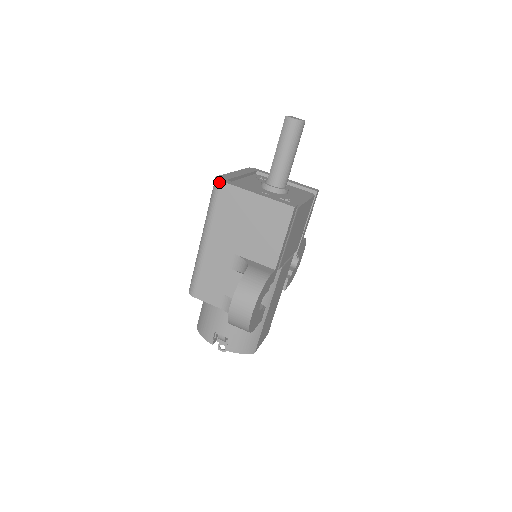
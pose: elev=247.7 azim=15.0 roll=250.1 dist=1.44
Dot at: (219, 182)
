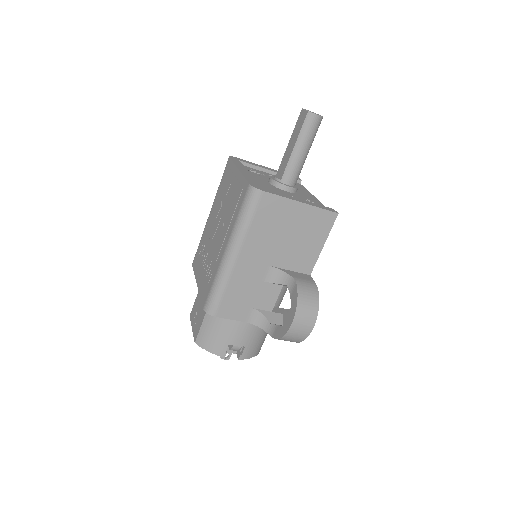
Dot at: (260, 192)
